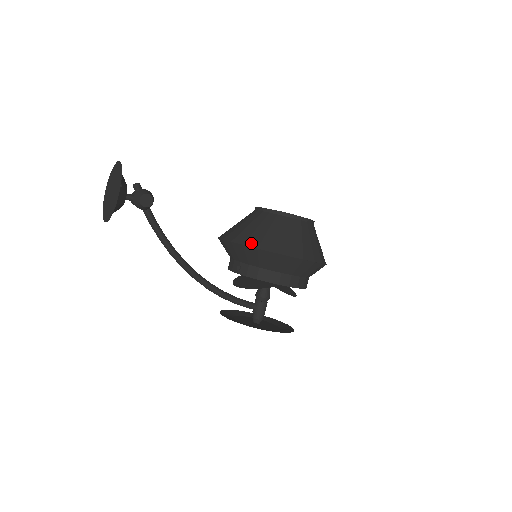
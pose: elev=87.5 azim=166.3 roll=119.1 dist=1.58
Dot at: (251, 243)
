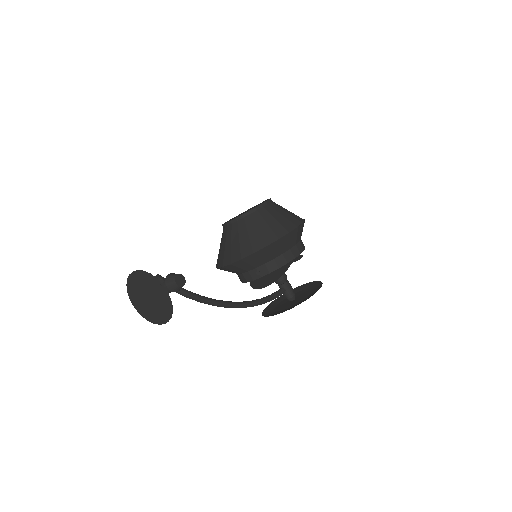
Dot at: (257, 247)
